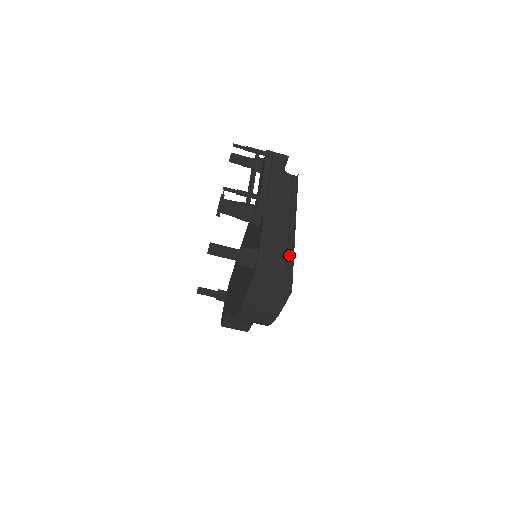
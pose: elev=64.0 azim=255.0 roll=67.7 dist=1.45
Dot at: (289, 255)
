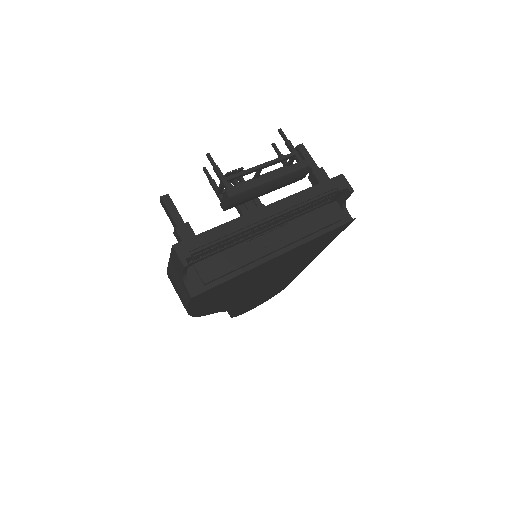
Dot at: (232, 270)
